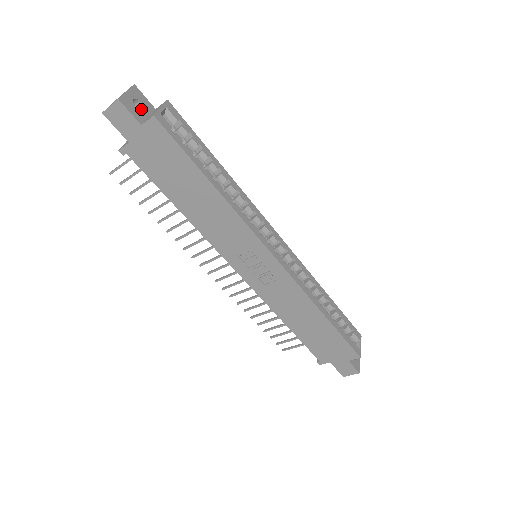
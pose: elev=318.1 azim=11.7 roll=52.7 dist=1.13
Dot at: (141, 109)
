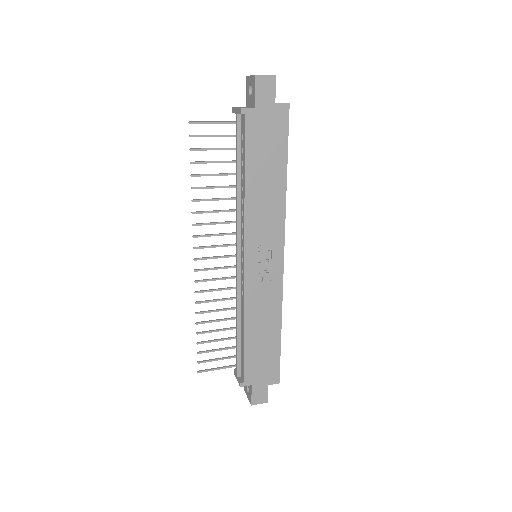
Dot at: occluded
